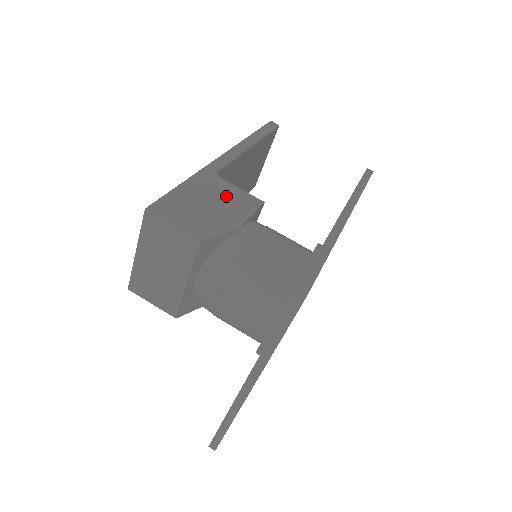
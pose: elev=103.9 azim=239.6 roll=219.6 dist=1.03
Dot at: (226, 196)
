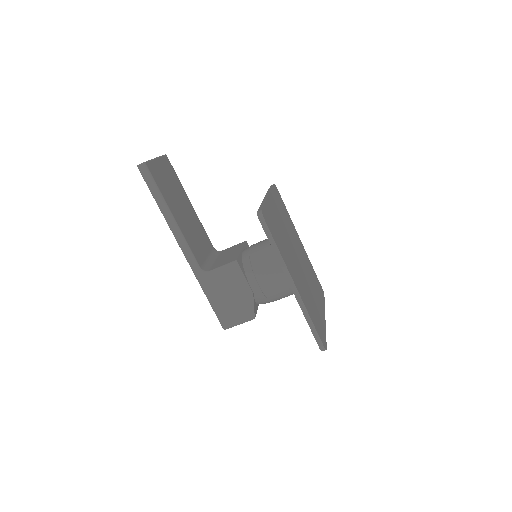
Dot at: (225, 282)
